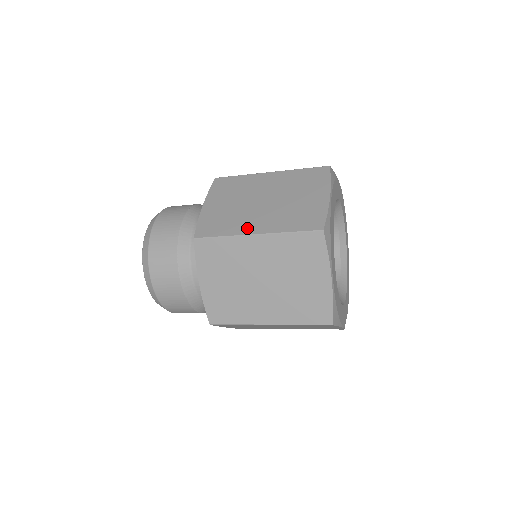
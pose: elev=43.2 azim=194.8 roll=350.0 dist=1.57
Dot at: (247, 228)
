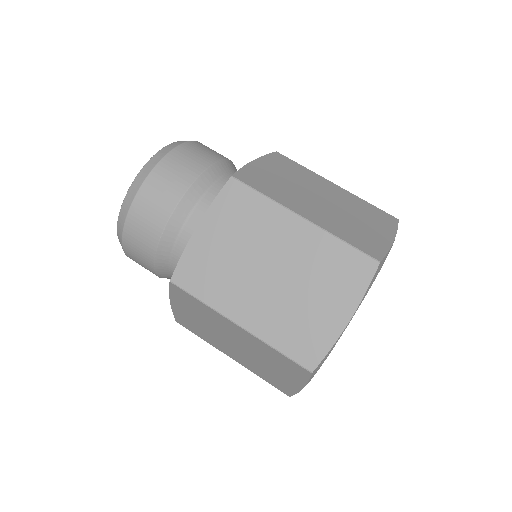
Dot at: (296, 207)
